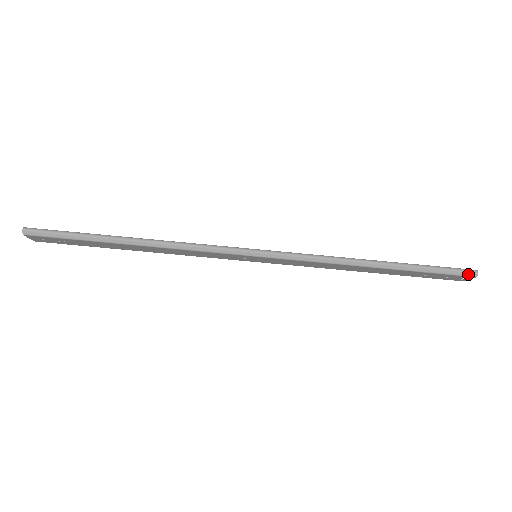
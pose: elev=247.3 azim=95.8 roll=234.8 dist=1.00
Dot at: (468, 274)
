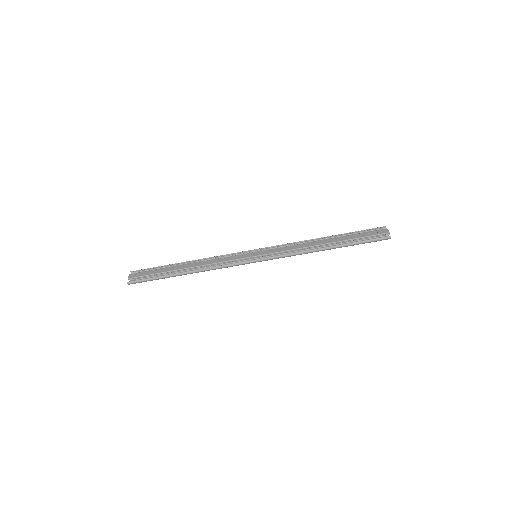
Dot at: occluded
